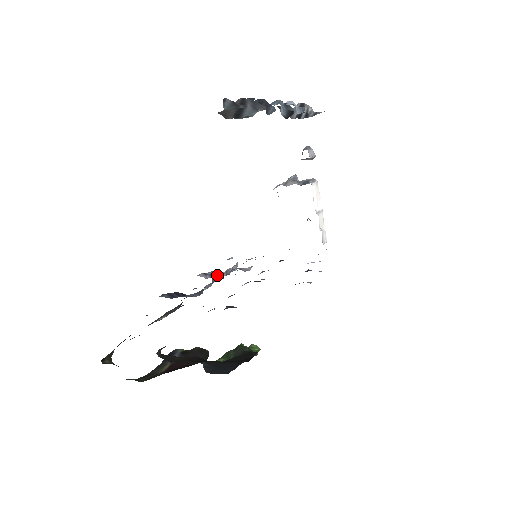
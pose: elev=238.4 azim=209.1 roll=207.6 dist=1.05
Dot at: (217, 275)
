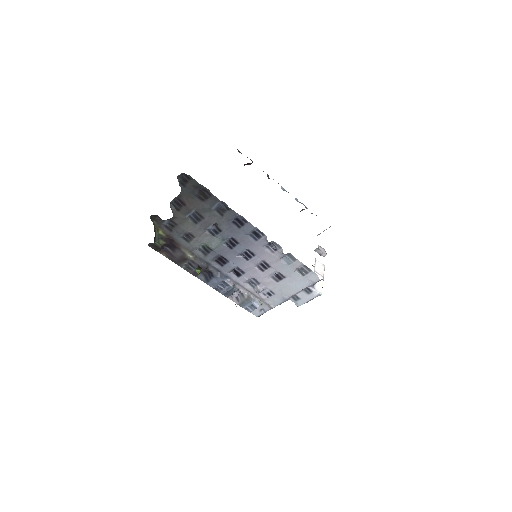
Dot at: (243, 299)
